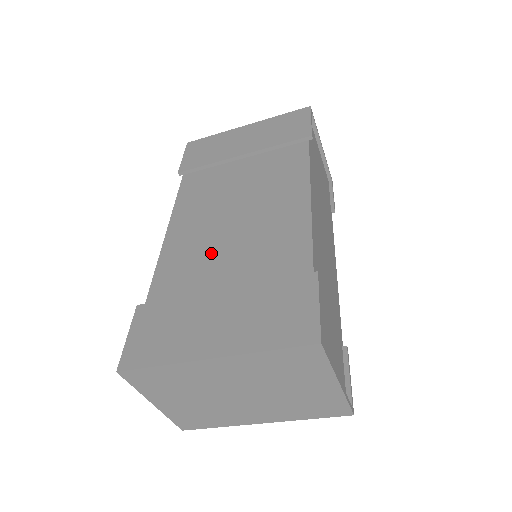
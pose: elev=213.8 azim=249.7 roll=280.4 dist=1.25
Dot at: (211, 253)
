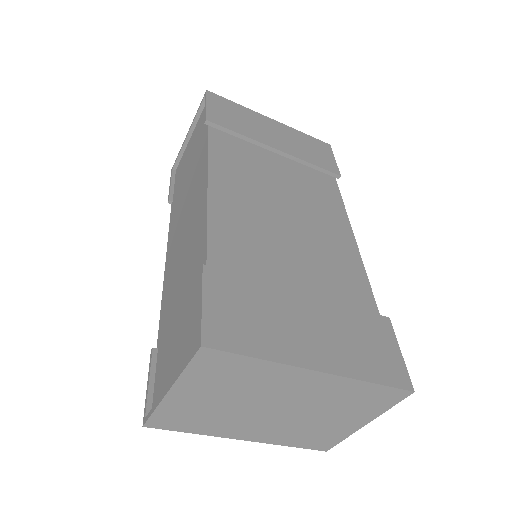
Dot at: (273, 243)
